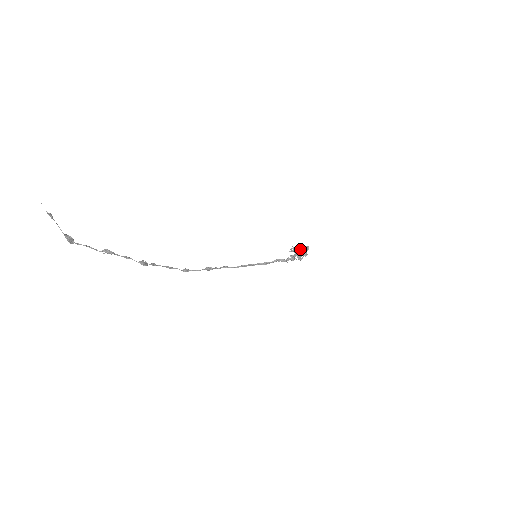
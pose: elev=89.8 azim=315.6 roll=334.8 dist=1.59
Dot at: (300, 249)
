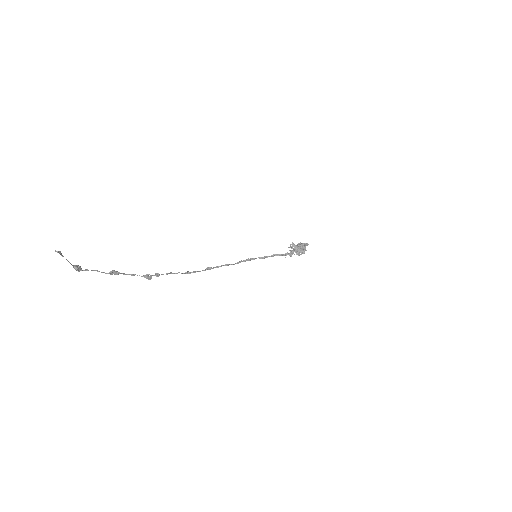
Dot at: (299, 247)
